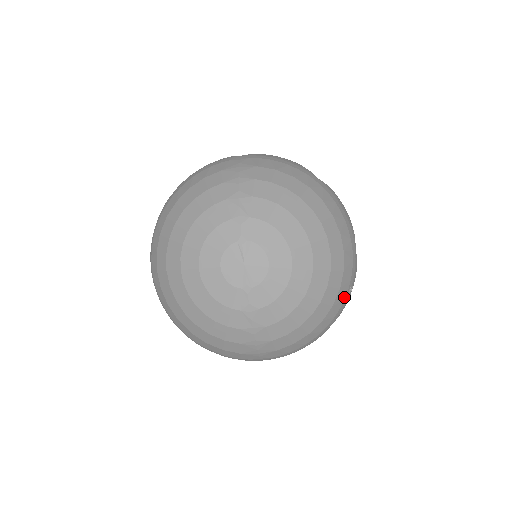
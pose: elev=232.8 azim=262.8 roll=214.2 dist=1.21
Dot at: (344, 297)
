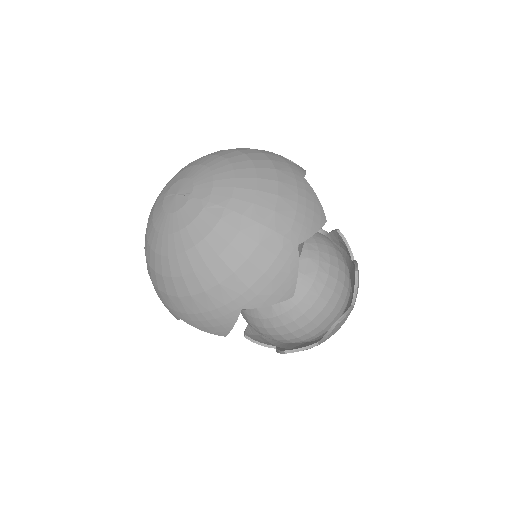
Dot at: (281, 158)
